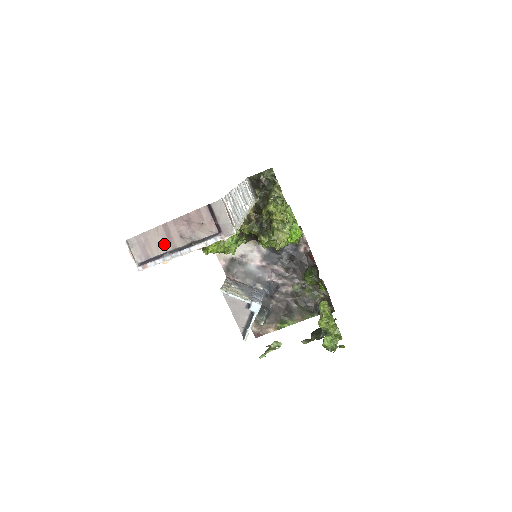
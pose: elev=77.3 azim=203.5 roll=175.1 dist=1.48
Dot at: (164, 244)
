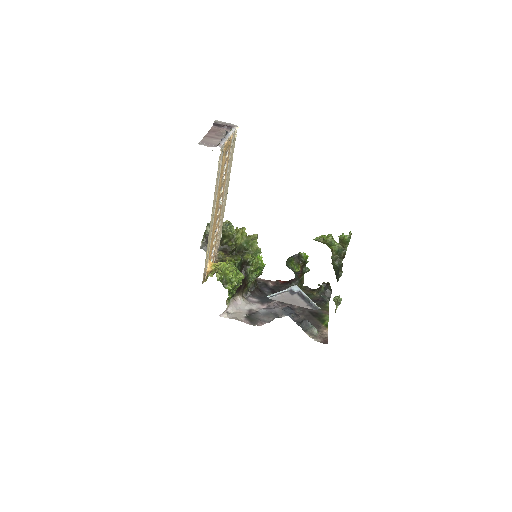
Dot at: (216, 140)
